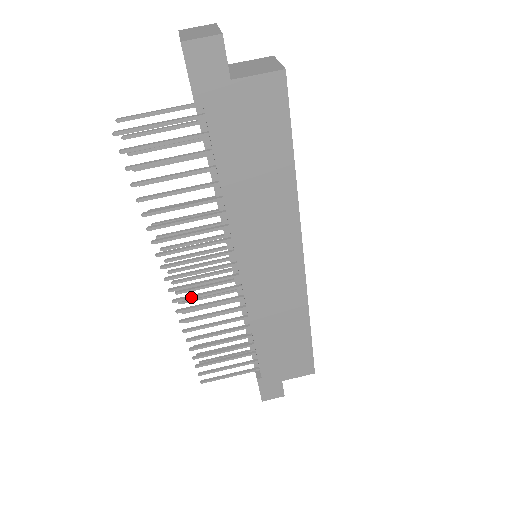
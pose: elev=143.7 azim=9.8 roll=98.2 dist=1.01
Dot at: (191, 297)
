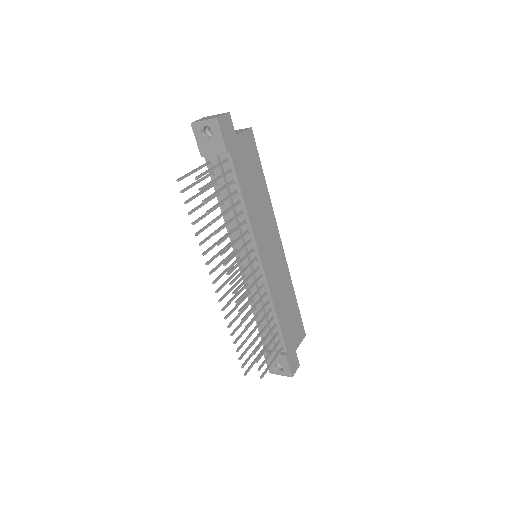
Dot at: (244, 294)
